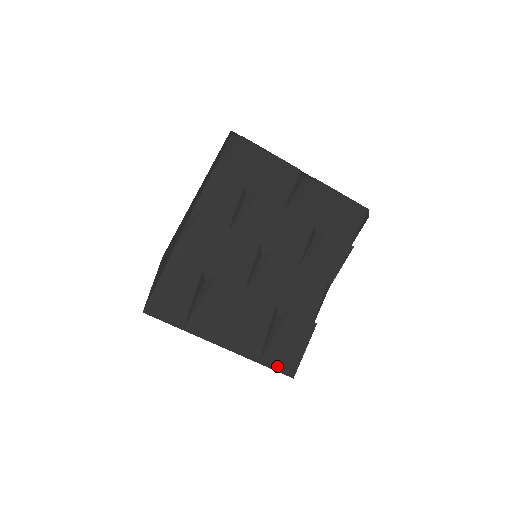
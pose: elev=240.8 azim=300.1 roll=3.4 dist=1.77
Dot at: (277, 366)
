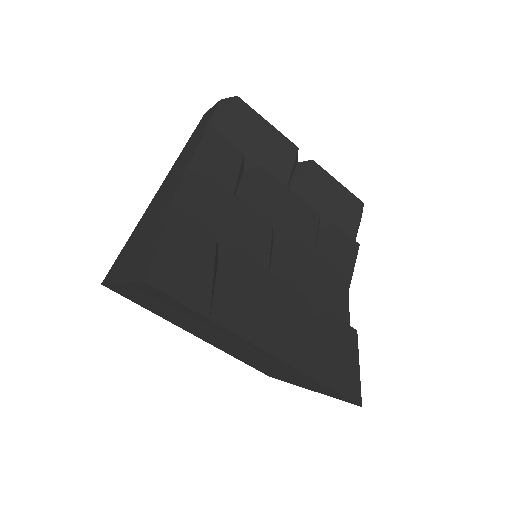
Dot at: (339, 387)
